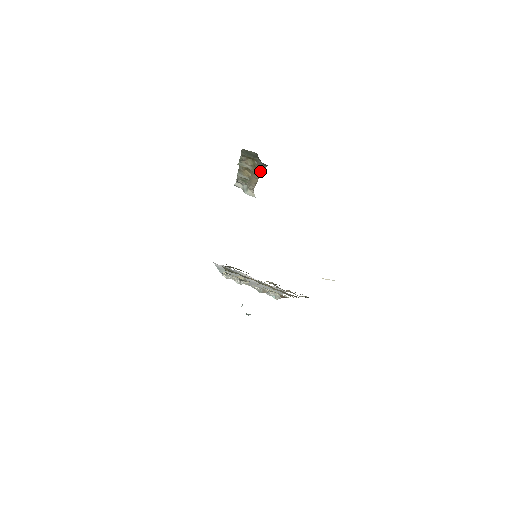
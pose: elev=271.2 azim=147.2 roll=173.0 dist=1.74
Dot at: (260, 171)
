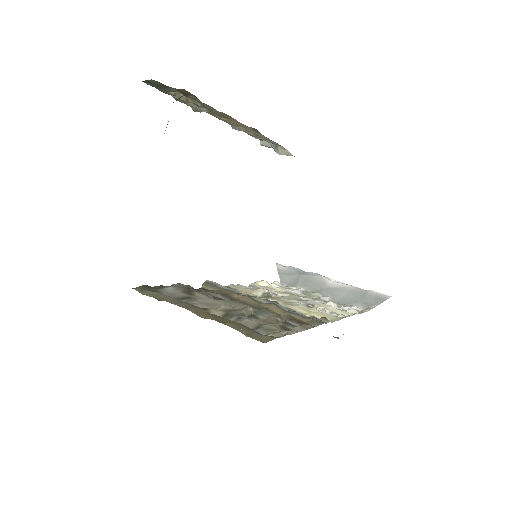
Dot at: (214, 111)
